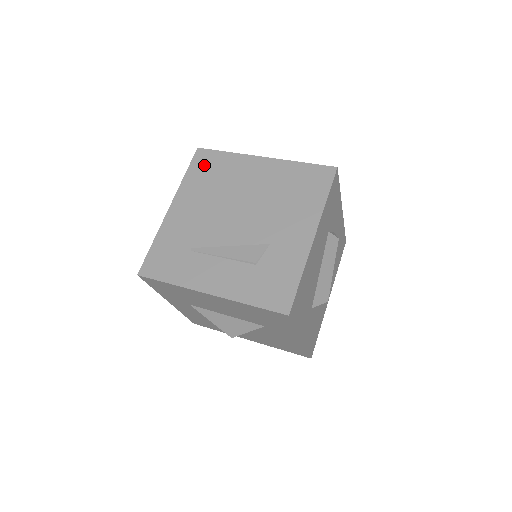
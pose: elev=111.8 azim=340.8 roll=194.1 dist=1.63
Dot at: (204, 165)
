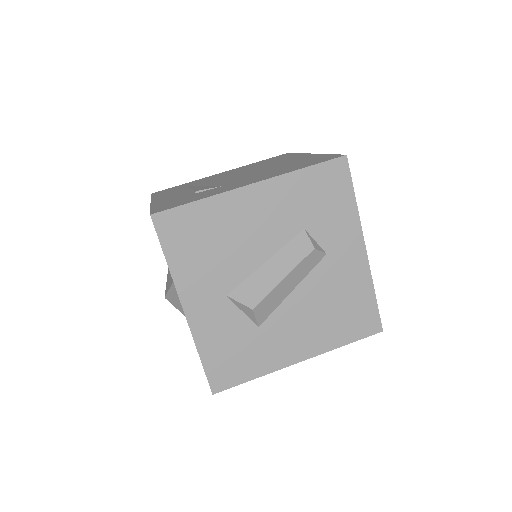
Dot at: (274, 158)
